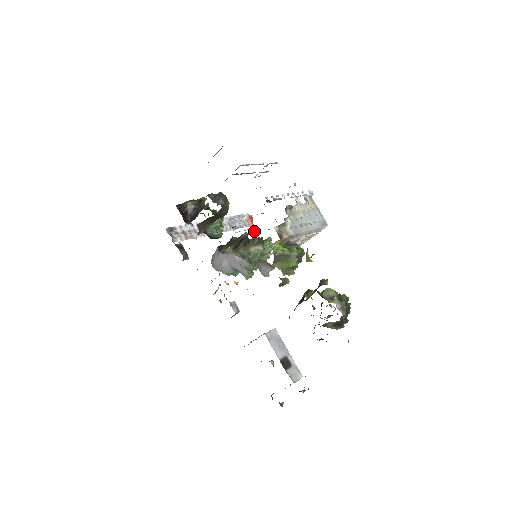
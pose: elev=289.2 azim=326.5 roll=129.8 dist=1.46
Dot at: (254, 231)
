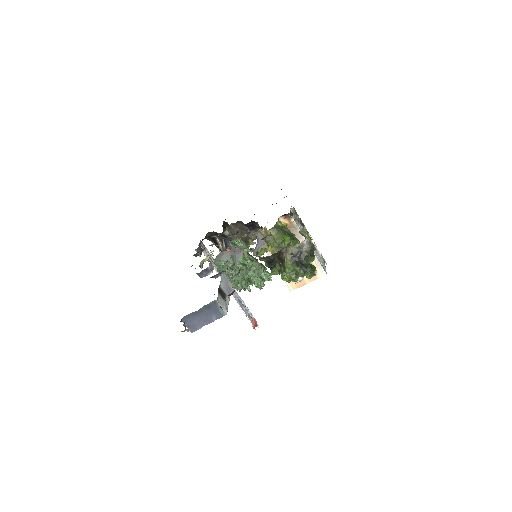
Dot at: occluded
